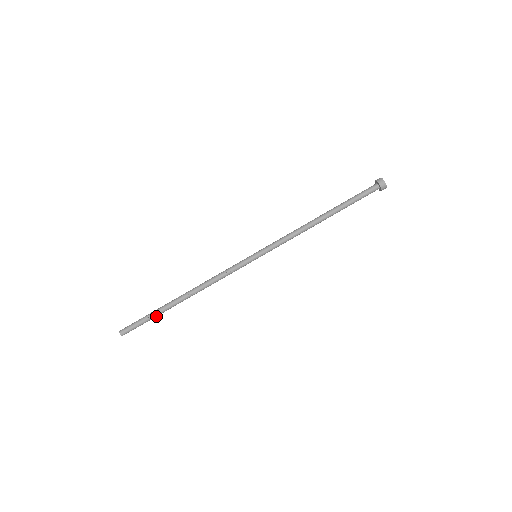
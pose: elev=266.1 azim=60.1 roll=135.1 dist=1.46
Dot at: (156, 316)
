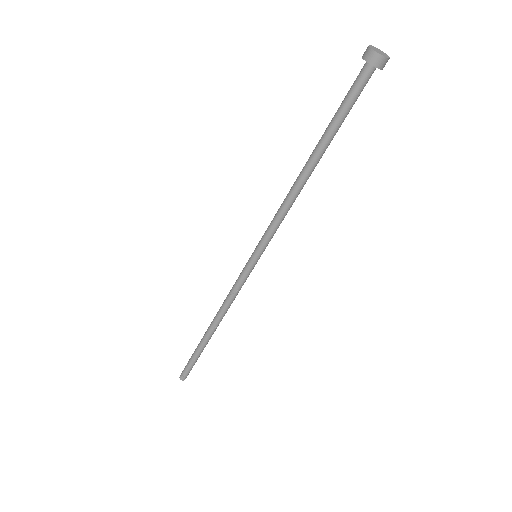
Dot at: occluded
